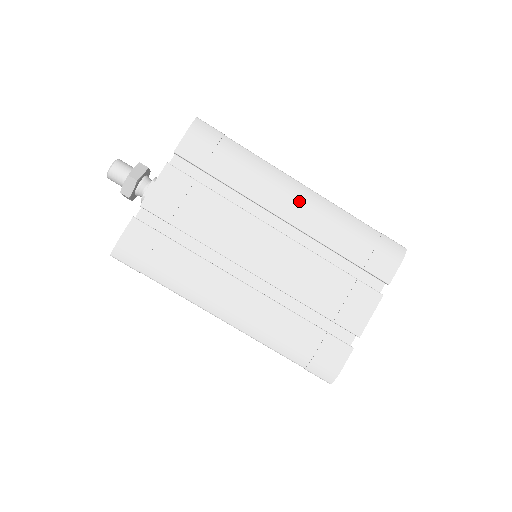
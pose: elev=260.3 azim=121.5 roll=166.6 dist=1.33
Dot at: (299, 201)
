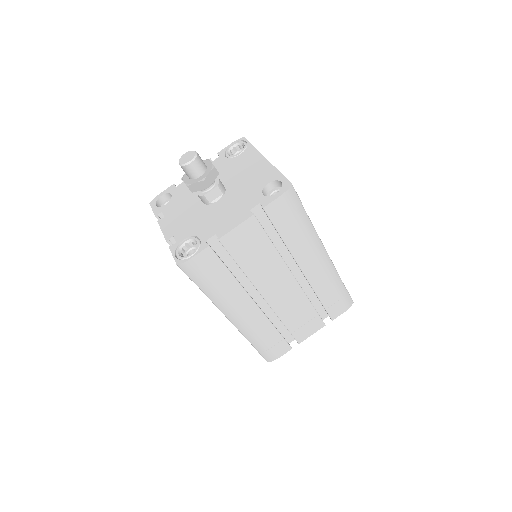
Dot at: (318, 263)
